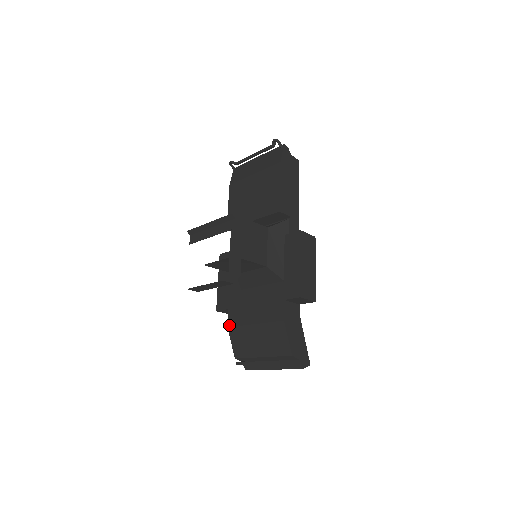
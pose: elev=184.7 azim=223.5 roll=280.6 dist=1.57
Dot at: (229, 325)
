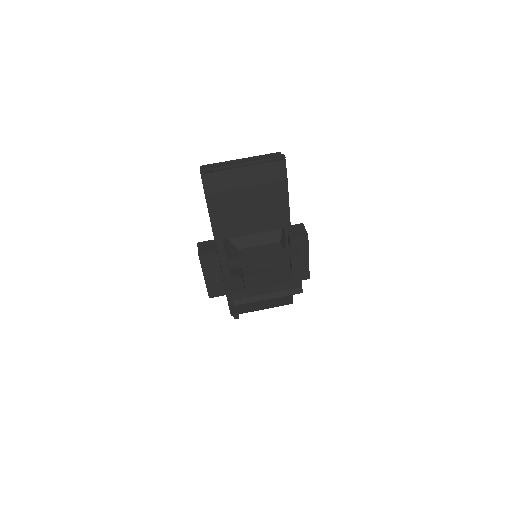
Dot at: (231, 305)
